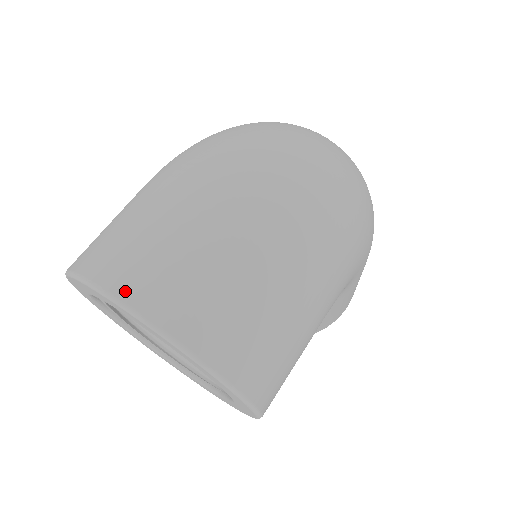
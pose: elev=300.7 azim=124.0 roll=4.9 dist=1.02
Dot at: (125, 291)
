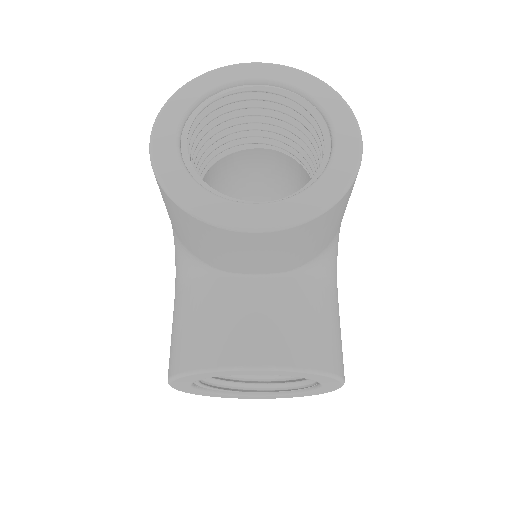
Dot at: occluded
